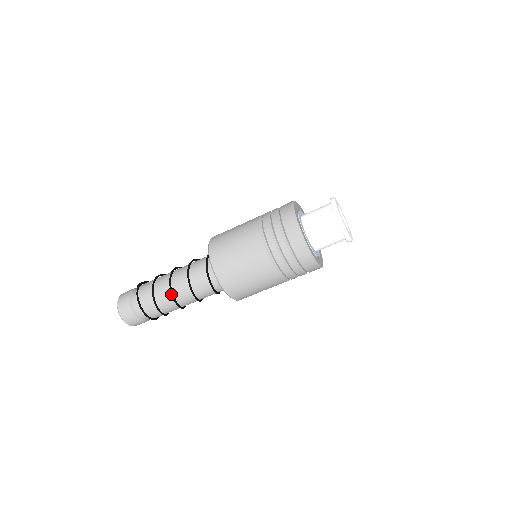
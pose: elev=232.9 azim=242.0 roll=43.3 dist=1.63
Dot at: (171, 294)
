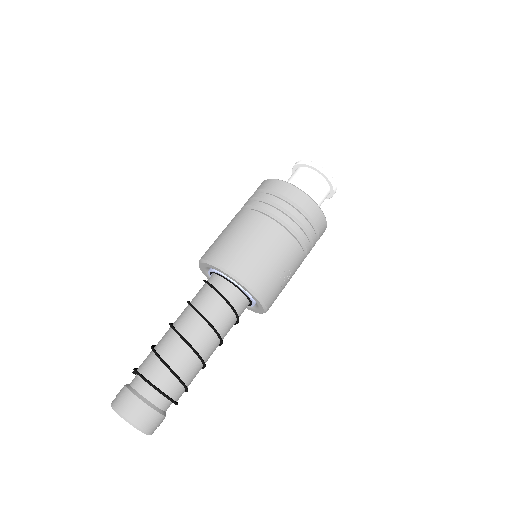
Dot at: (178, 335)
